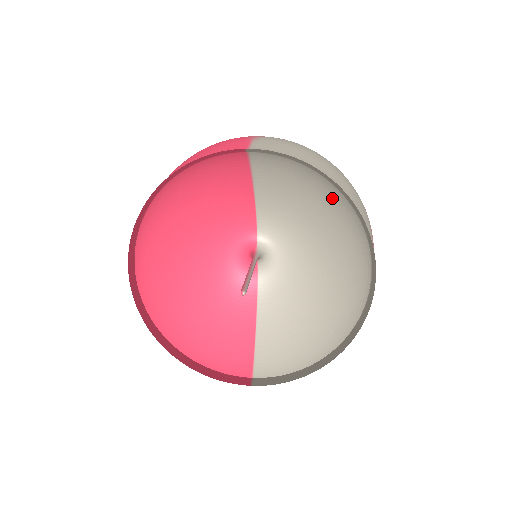
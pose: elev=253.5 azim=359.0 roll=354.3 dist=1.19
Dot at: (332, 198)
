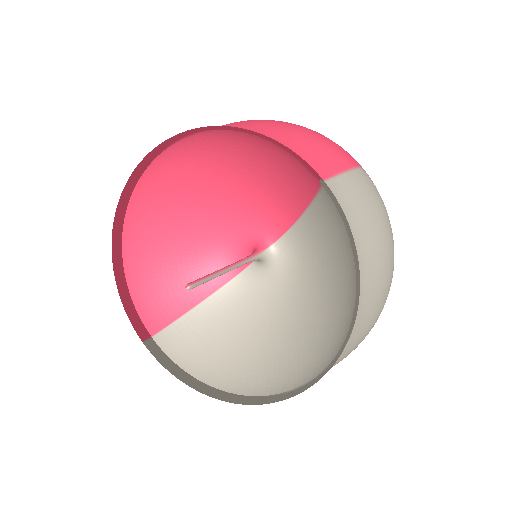
Dot at: (350, 293)
